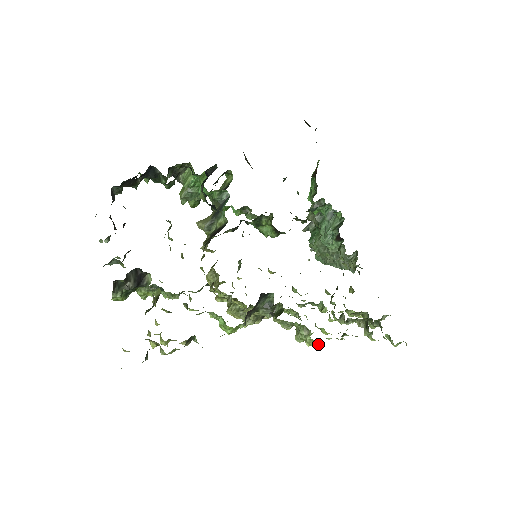
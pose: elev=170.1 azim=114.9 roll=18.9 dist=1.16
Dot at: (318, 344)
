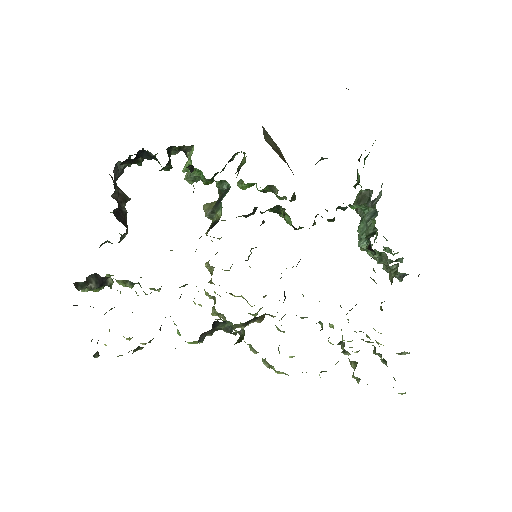
Dot at: occluded
